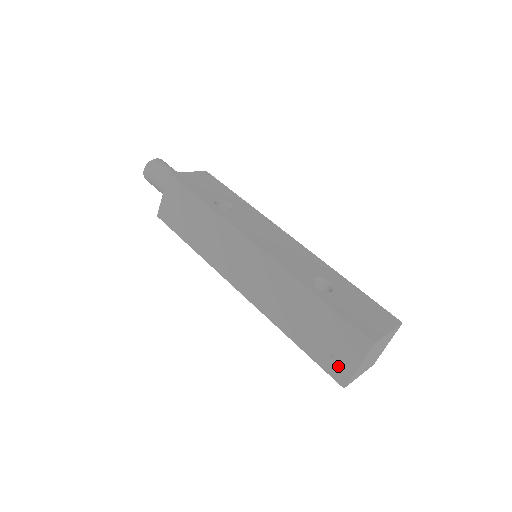
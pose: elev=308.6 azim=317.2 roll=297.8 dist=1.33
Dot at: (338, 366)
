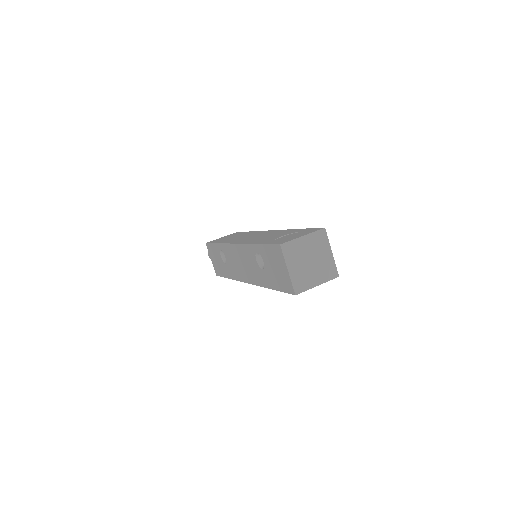
Dot at: (286, 240)
